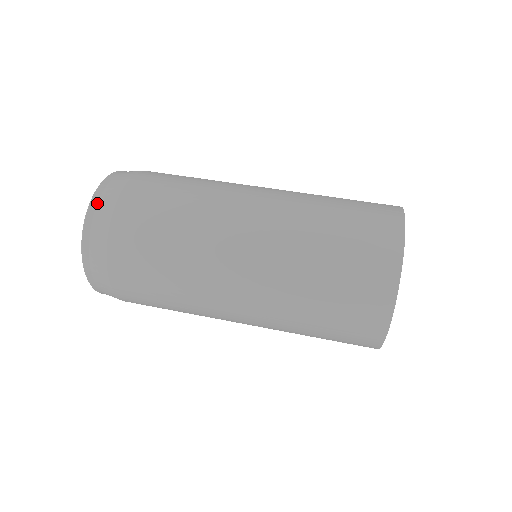
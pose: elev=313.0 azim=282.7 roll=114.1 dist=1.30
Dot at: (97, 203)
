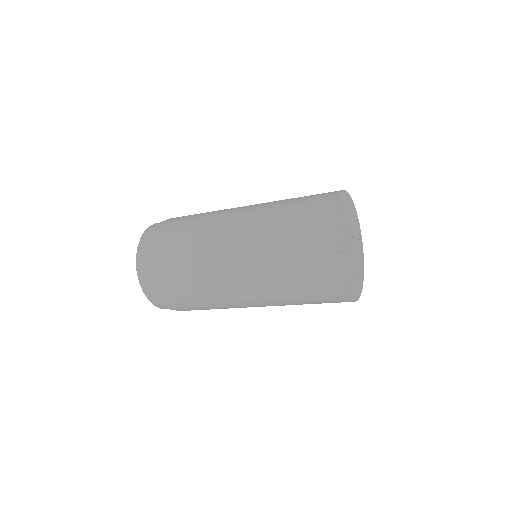
Dot at: occluded
